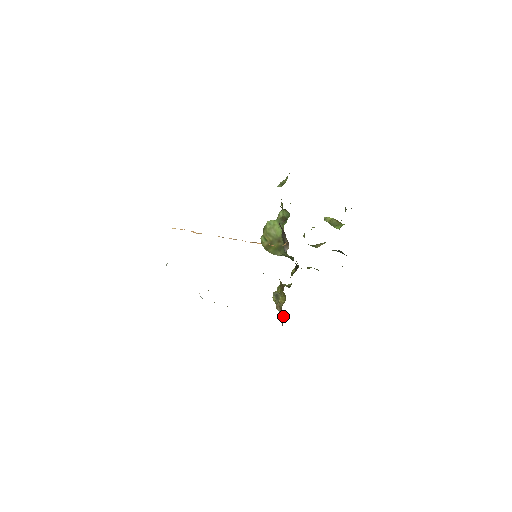
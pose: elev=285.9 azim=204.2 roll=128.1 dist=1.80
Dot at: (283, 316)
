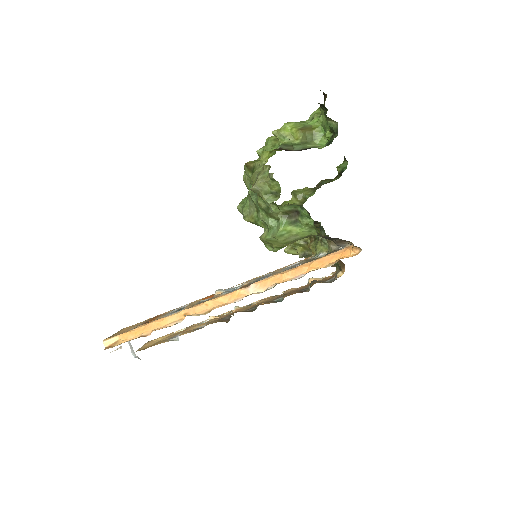
Dot at: occluded
